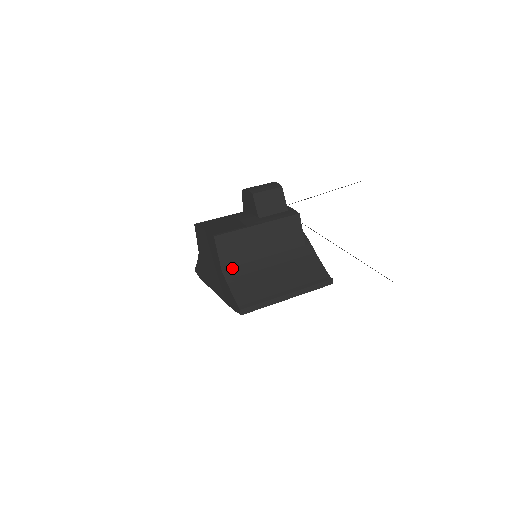
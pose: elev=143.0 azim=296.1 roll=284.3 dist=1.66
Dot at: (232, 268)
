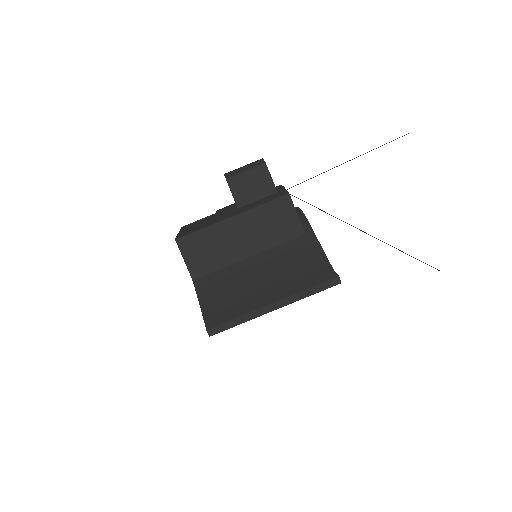
Dot at: (205, 276)
